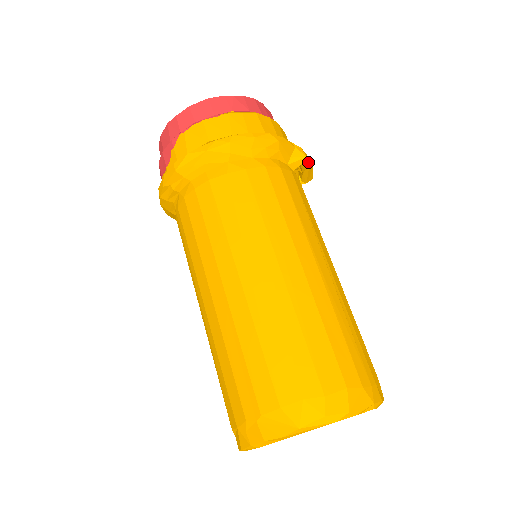
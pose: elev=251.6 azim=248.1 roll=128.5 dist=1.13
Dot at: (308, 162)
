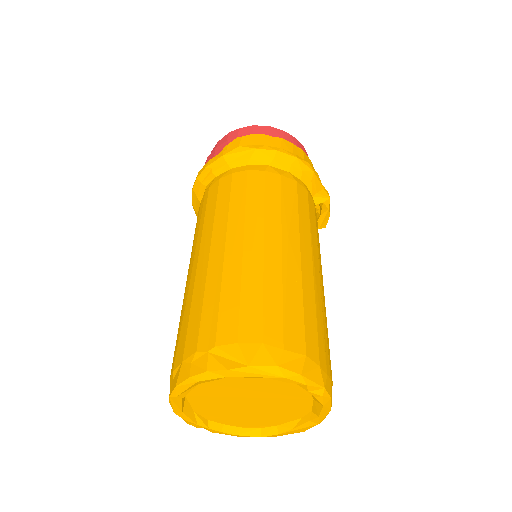
Dot at: (329, 205)
